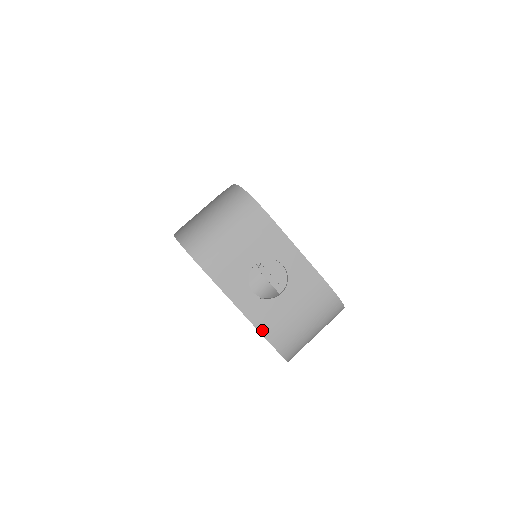
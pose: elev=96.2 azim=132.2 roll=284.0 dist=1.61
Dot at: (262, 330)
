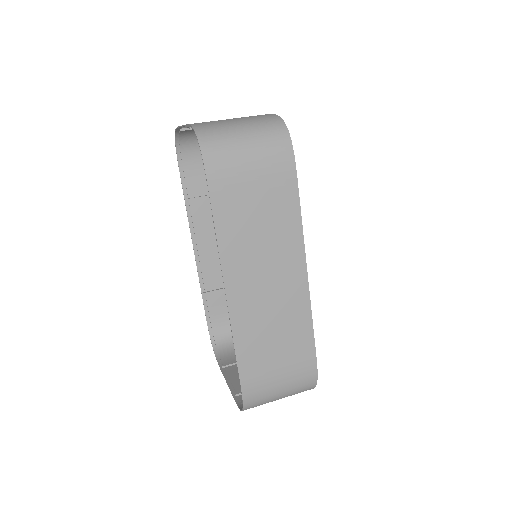
Dot at: occluded
